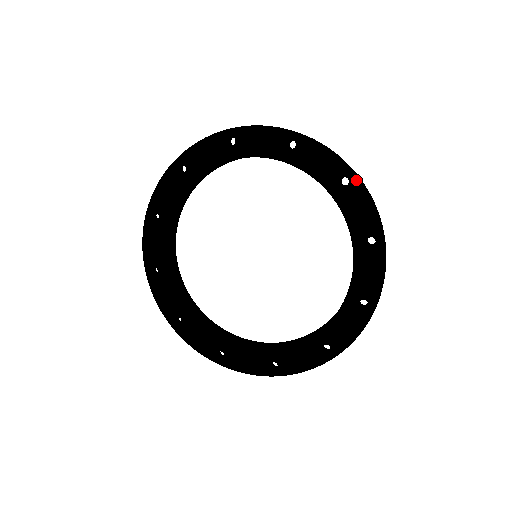
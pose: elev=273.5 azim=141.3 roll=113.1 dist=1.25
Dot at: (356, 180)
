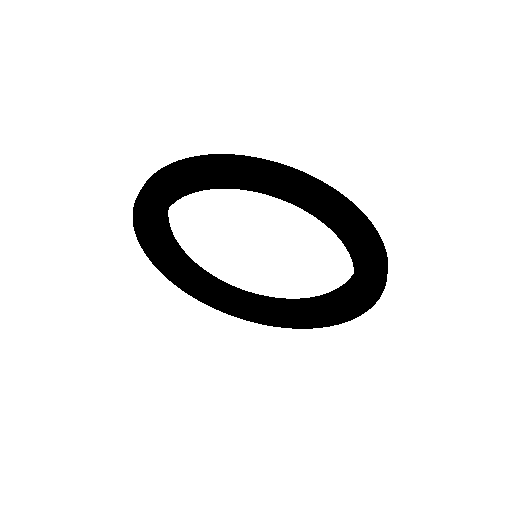
Dot at: (306, 185)
